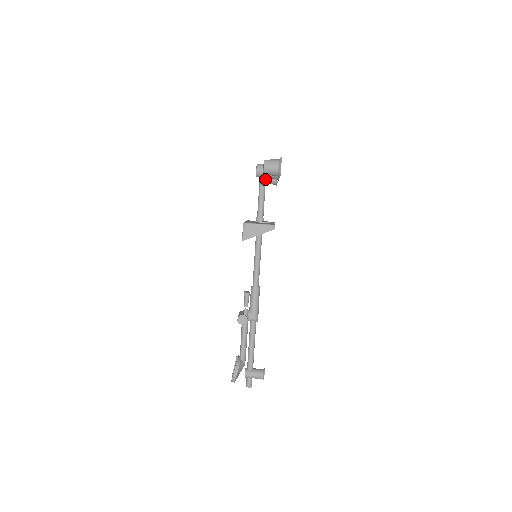
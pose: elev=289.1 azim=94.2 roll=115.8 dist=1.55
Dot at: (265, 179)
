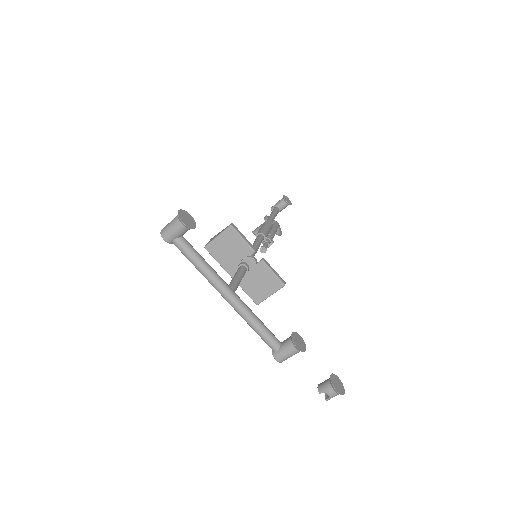
Dot at: (234, 292)
